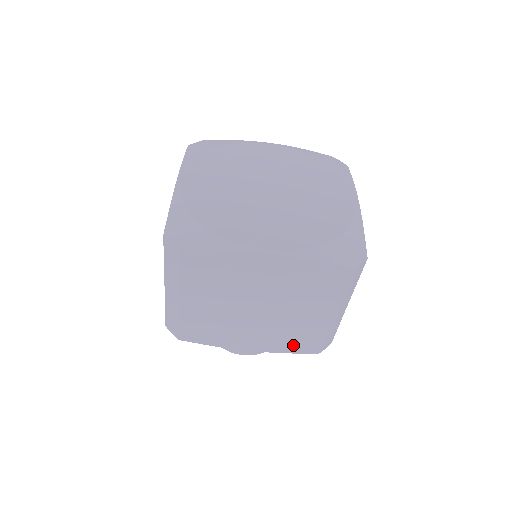
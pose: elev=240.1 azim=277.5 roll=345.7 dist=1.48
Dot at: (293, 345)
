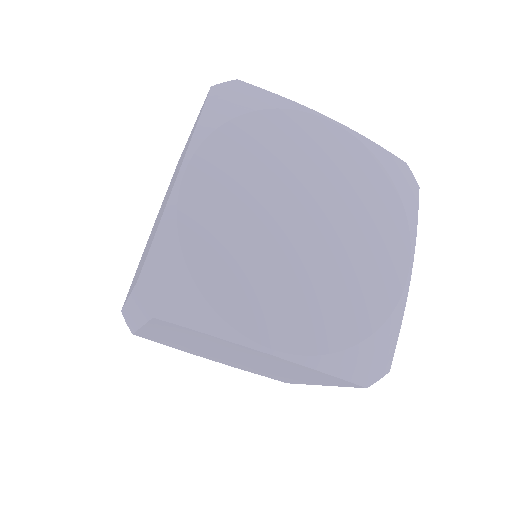
Dot at: (263, 374)
